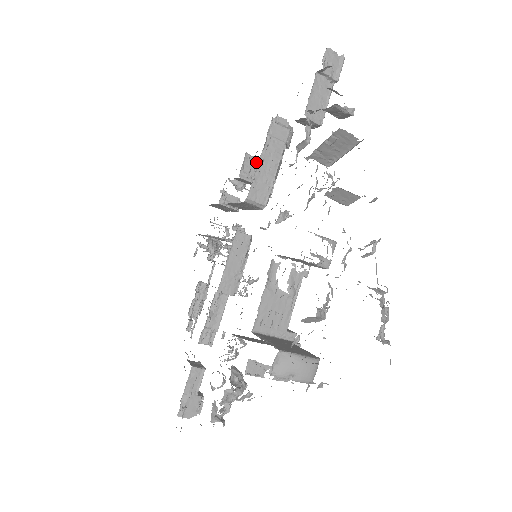
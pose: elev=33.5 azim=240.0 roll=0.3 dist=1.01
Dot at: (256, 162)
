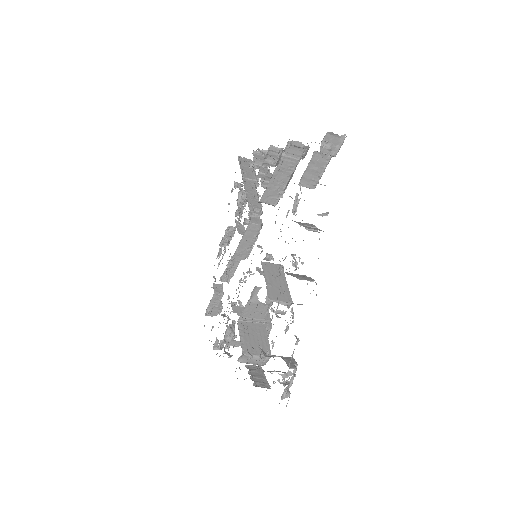
Dot at: occluded
